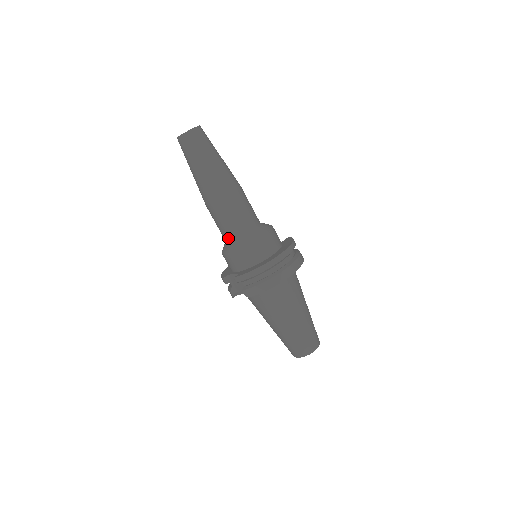
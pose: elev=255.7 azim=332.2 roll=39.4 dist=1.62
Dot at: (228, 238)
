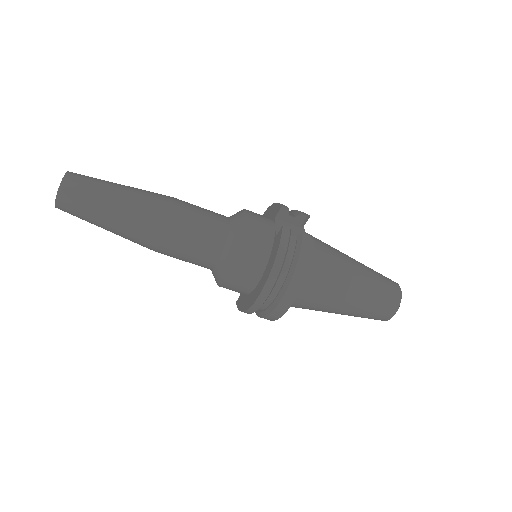
Dot at: occluded
